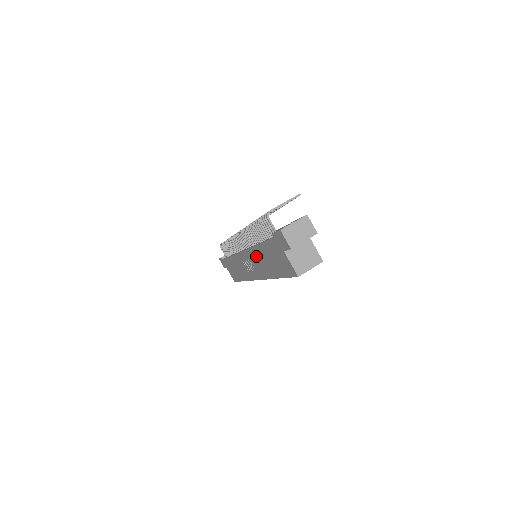
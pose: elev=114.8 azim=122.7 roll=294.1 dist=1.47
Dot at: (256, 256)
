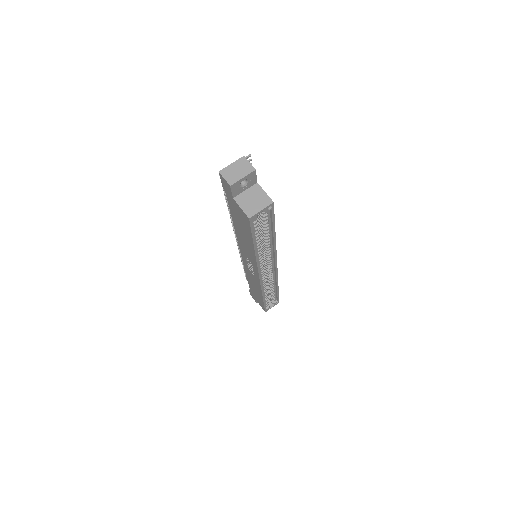
Dot at: (241, 241)
